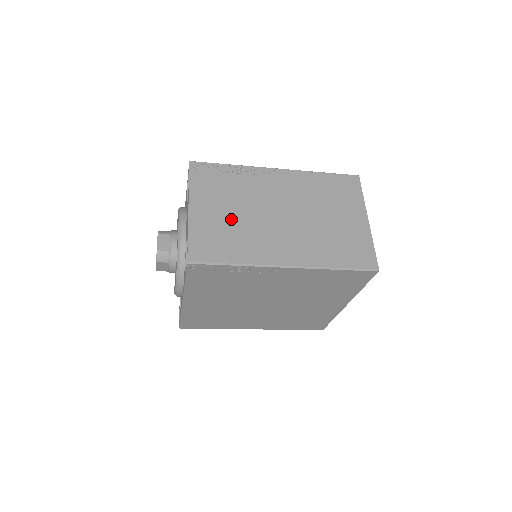
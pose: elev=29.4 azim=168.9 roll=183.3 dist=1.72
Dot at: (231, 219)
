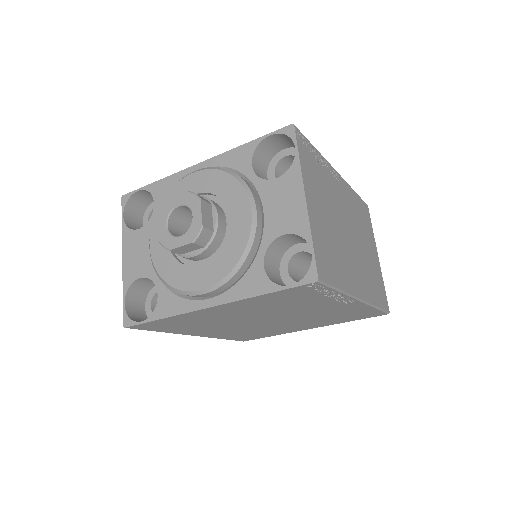
Dot at: (330, 227)
